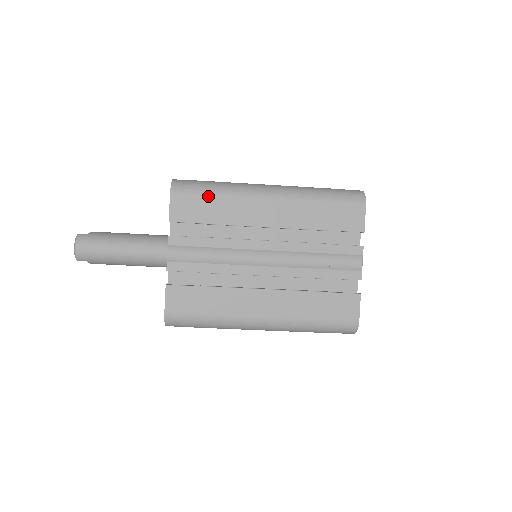
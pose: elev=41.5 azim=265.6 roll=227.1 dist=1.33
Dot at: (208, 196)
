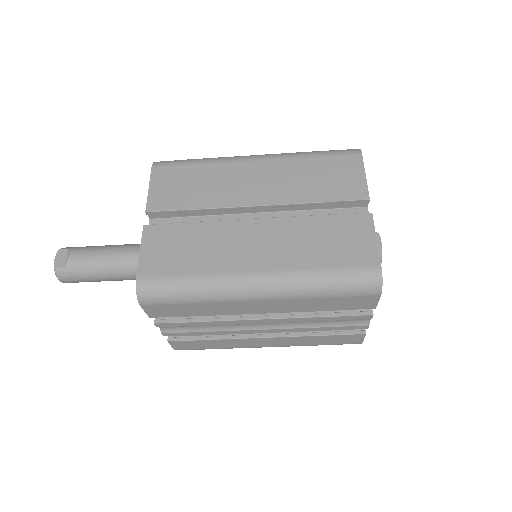
Dot at: (184, 304)
